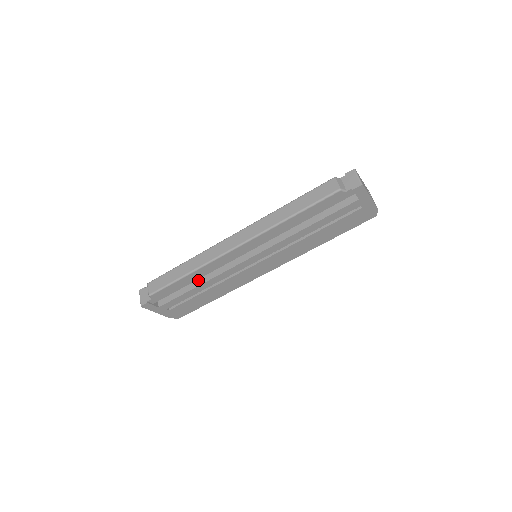
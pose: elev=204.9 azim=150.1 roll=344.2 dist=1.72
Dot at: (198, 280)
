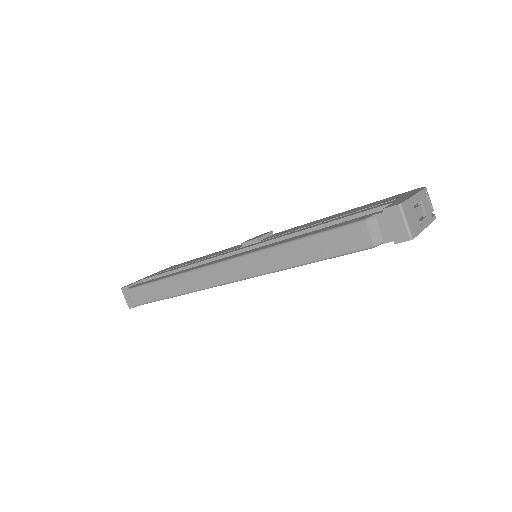
Dot at: occluded
